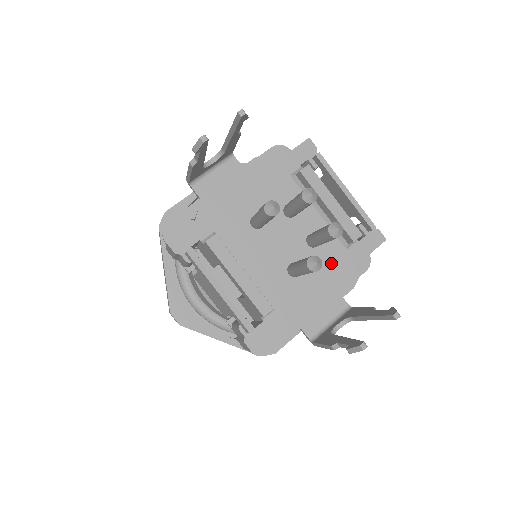
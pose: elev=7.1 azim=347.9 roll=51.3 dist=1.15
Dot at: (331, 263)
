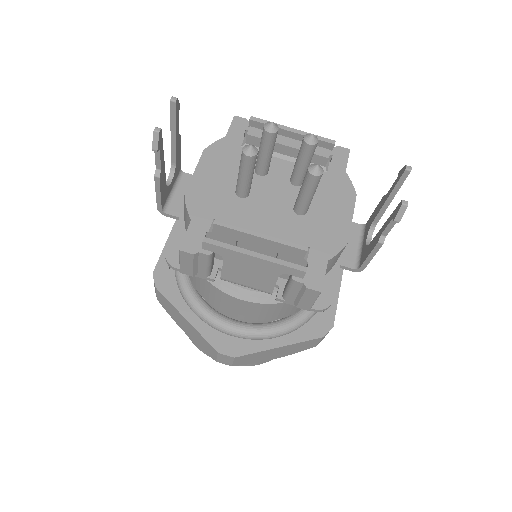
Dot at: (324, 188)
